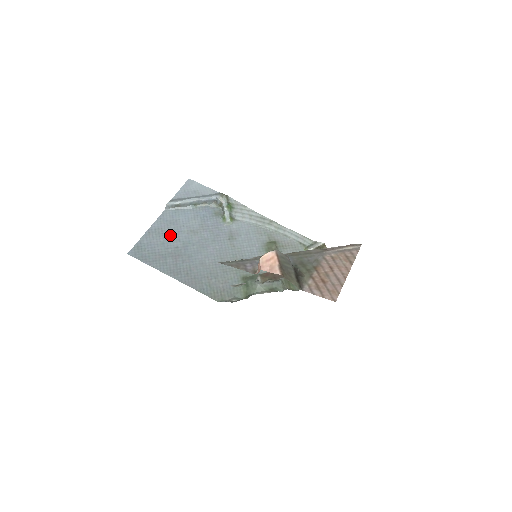
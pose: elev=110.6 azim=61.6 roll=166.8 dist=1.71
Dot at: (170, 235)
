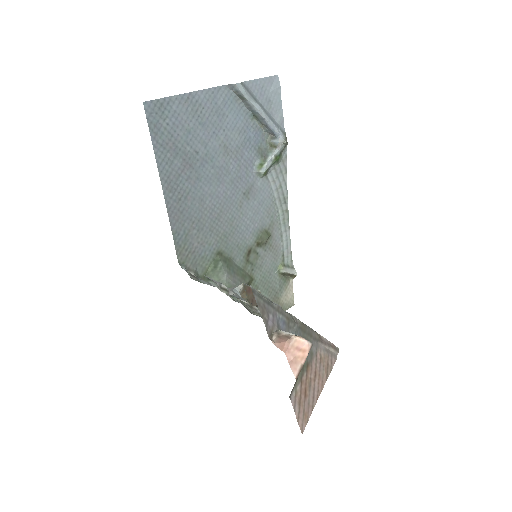
Dot at: (204, 128)
